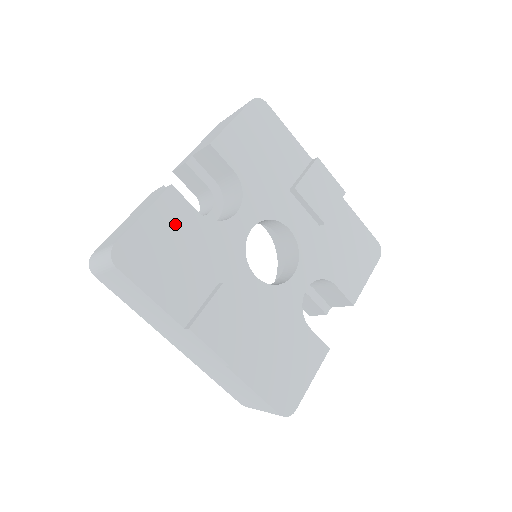
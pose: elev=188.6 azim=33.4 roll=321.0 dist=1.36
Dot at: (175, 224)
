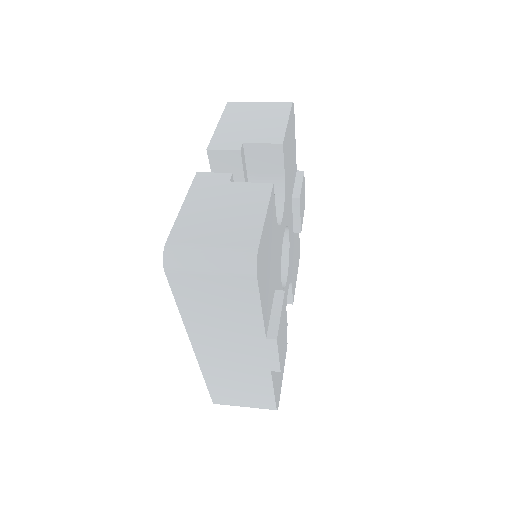
Dot at: (271, 228)
